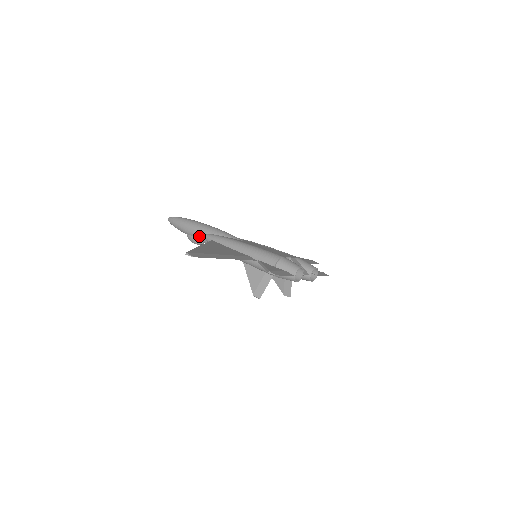
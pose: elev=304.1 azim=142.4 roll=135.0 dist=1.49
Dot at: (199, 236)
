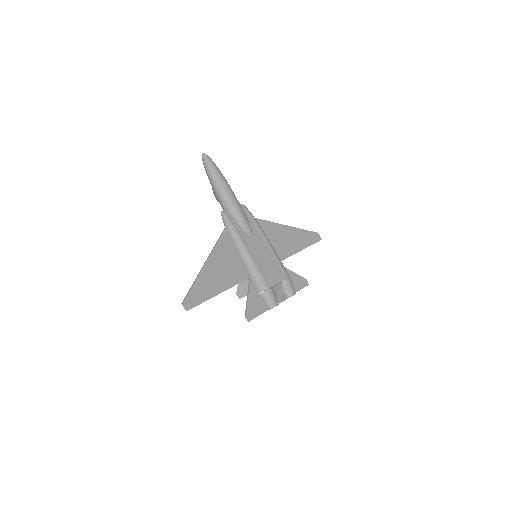
Dot at: (220, 203)
